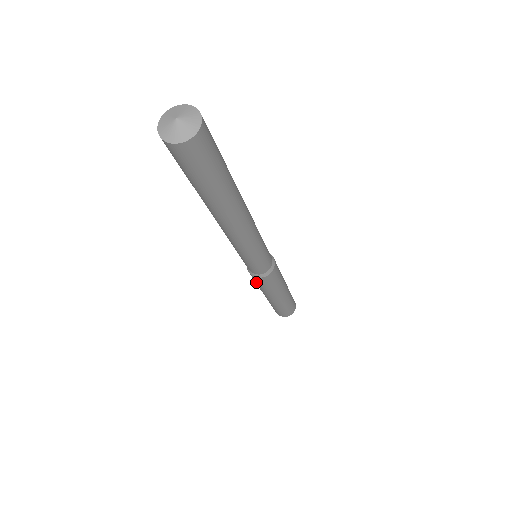
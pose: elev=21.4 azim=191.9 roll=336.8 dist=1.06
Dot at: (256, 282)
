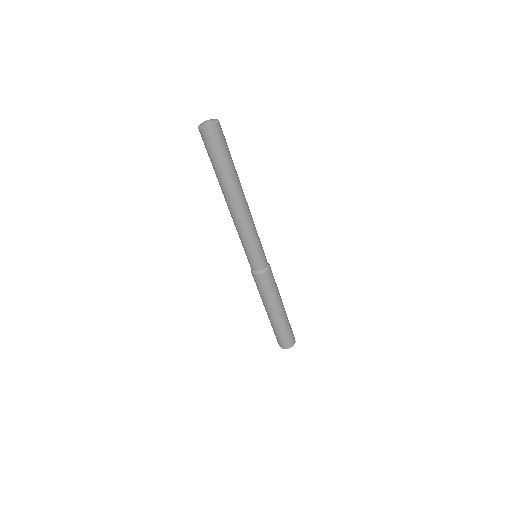
Dot at: (264, 286)
